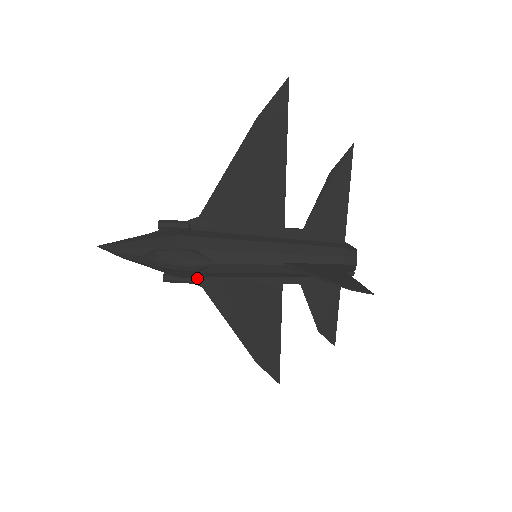
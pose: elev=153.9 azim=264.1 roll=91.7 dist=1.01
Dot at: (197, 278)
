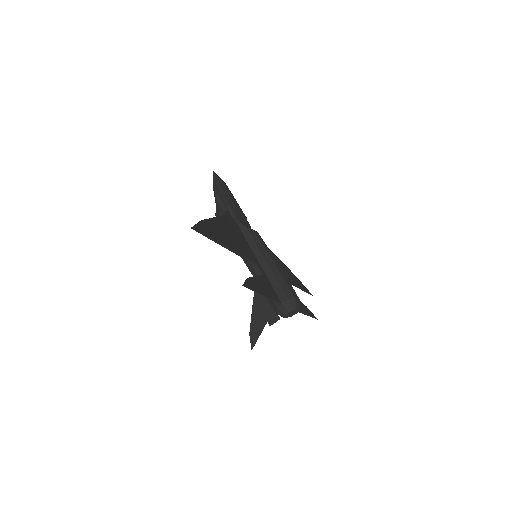
Dot at: occluded
